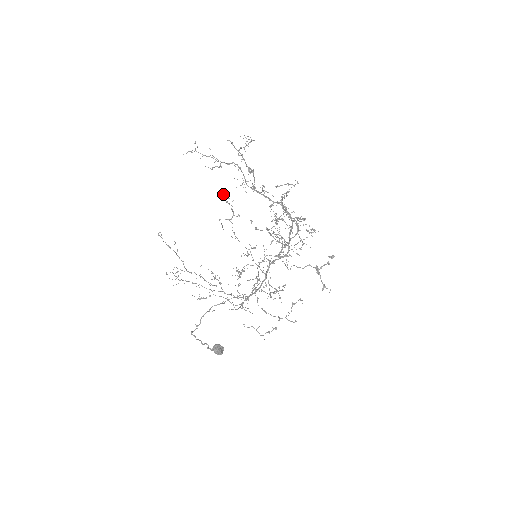
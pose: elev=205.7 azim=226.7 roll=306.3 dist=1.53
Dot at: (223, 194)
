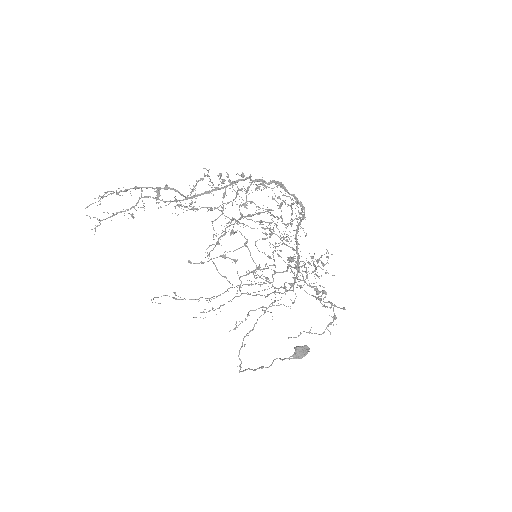
Dot at: occluded
